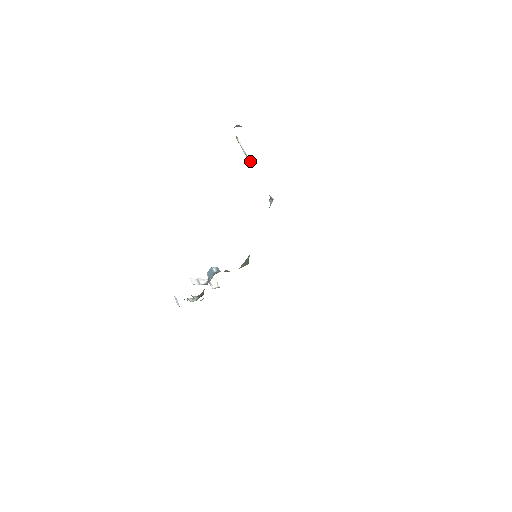
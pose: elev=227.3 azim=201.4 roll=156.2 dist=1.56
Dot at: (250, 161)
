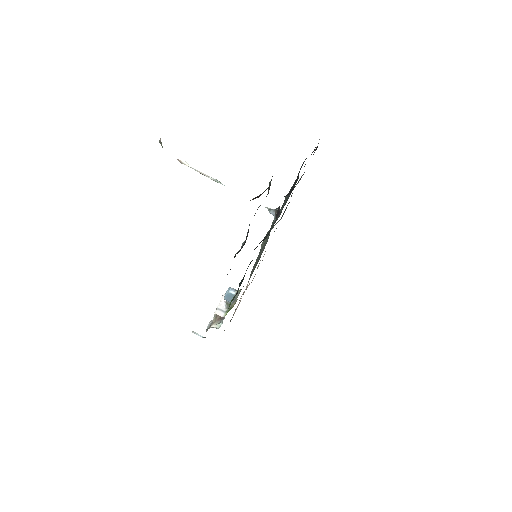
Dot at: (217, 181)
